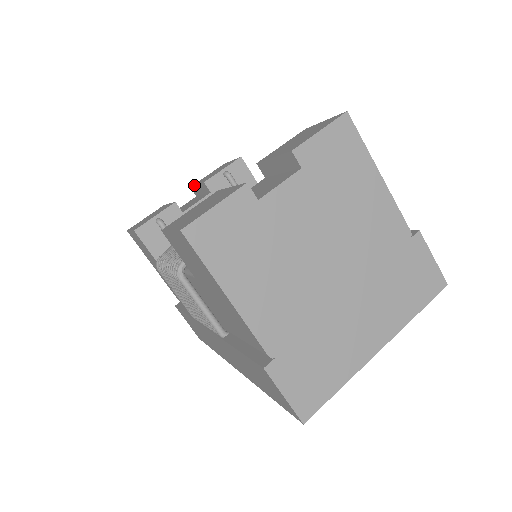
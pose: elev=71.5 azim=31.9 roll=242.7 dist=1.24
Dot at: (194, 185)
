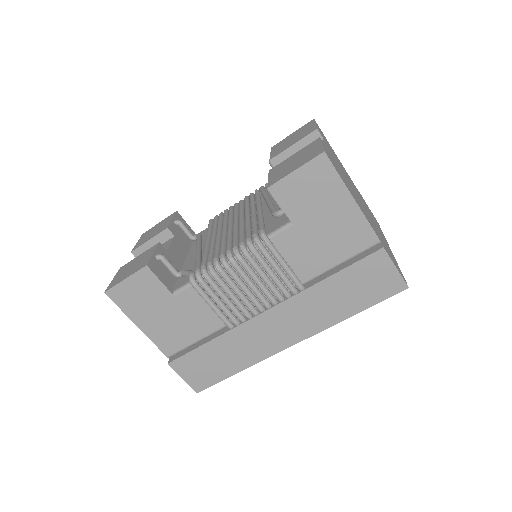
Dot at: (141, 244)
